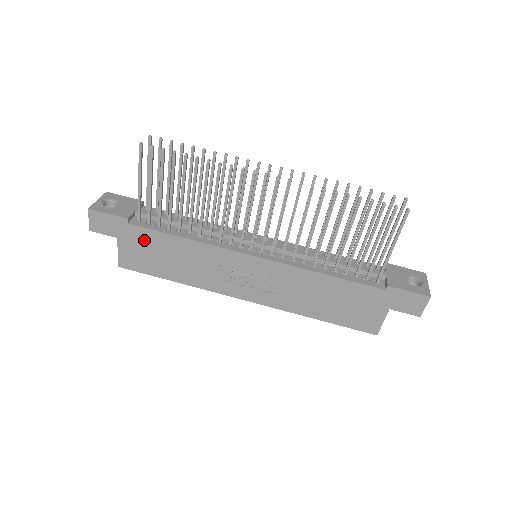
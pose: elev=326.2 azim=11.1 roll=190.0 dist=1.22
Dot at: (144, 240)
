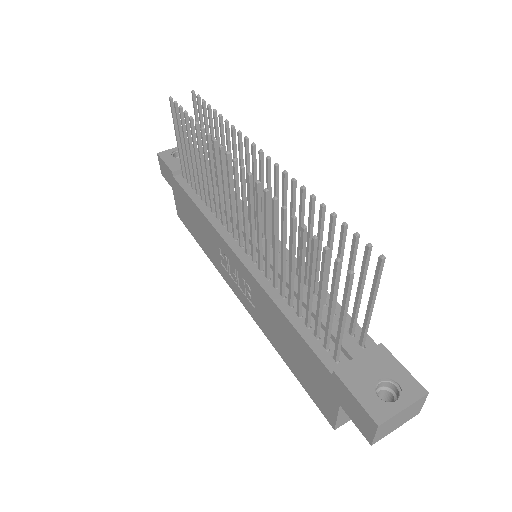
Dot at: (182, 197)
